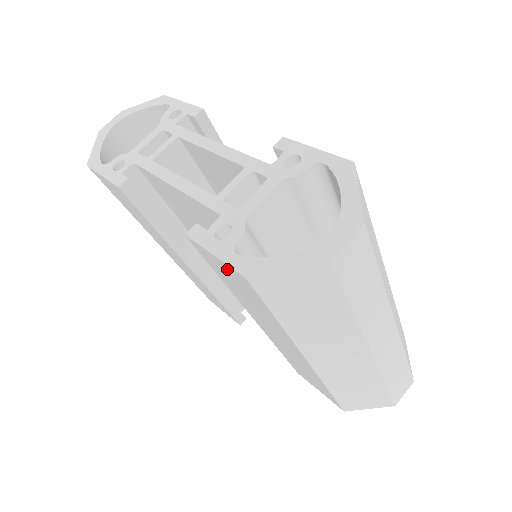
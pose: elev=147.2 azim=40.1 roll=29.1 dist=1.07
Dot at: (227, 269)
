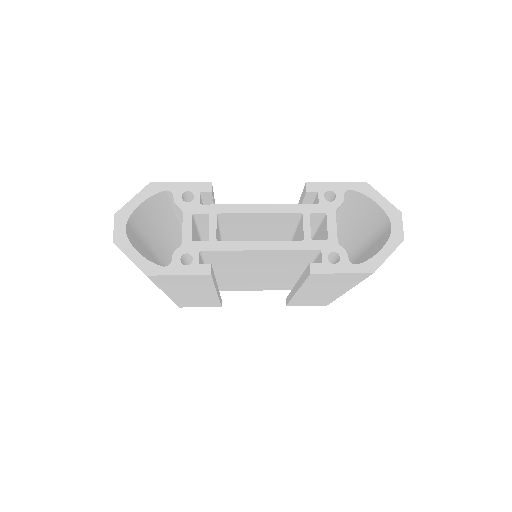
Dot at: (347, 275)
